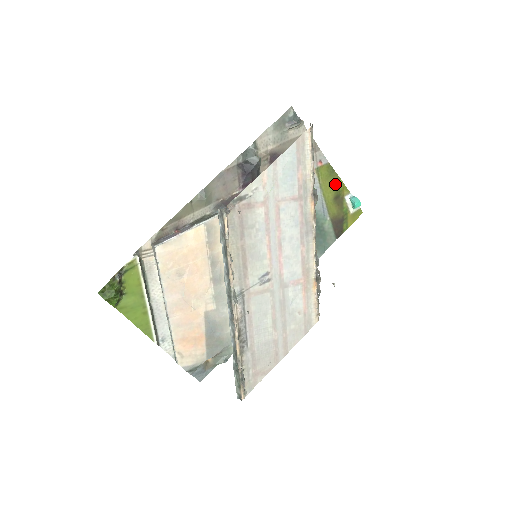
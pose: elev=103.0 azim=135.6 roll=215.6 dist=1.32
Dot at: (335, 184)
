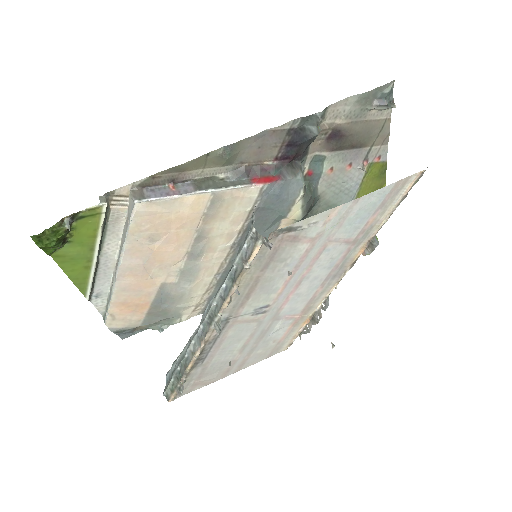
Dot at: (377, 187)
